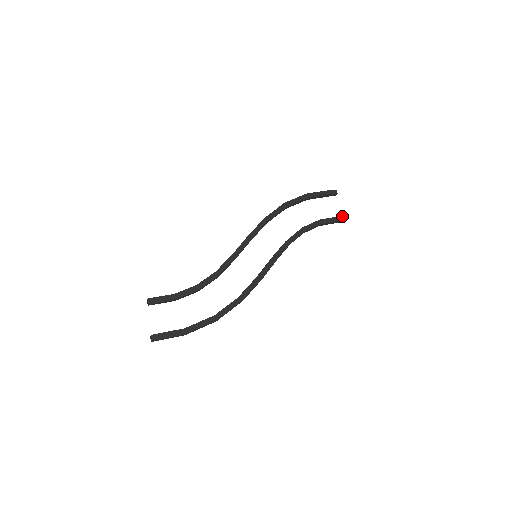
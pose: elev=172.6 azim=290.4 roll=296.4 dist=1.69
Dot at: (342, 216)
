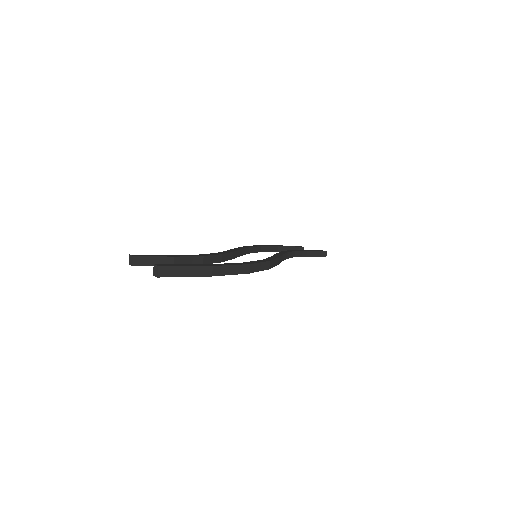
Dot at: (322, 250)
